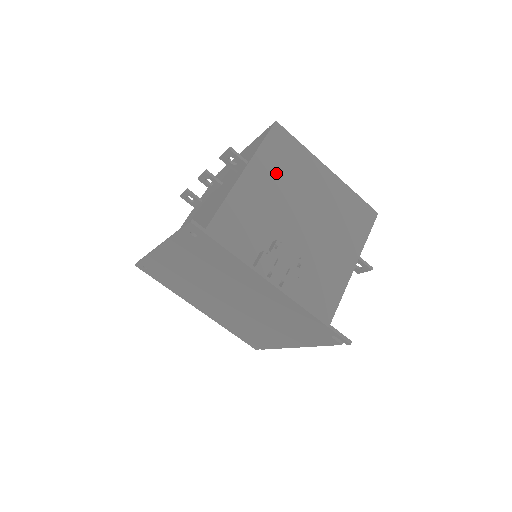
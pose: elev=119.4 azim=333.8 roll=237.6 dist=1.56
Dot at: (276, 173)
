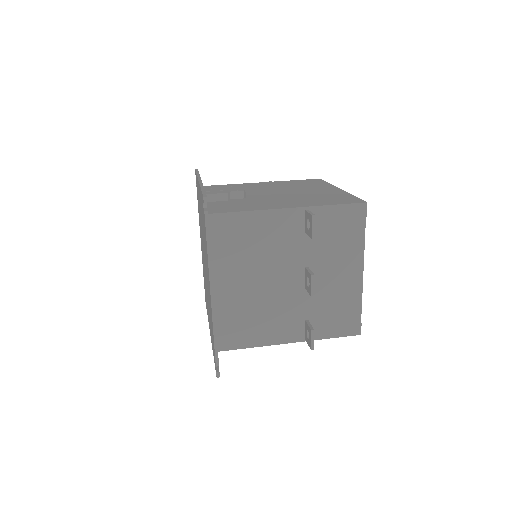
Dot at: (287, 185)
